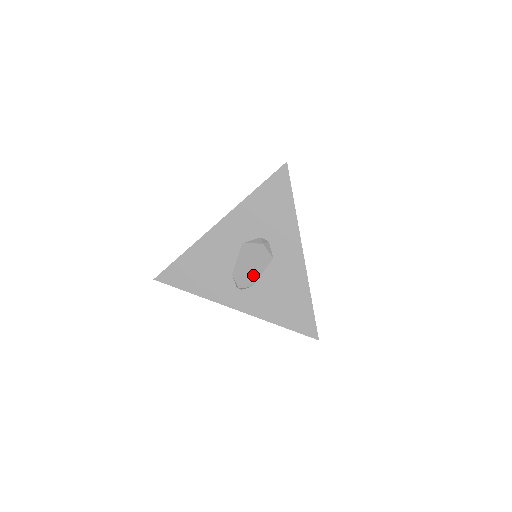
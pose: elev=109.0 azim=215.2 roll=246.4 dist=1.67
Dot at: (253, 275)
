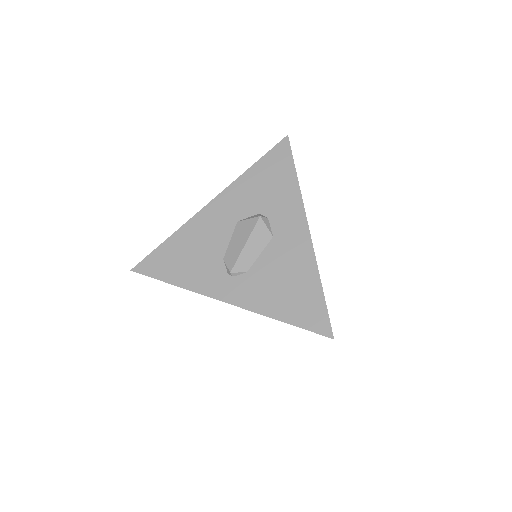
Dot at: (248, 256)
